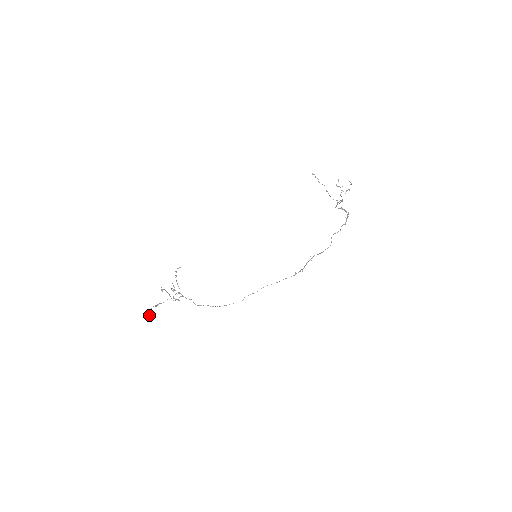
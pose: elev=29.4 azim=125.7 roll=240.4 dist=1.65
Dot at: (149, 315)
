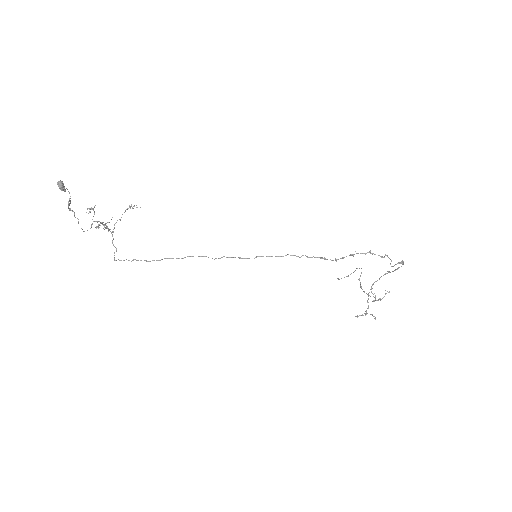
Dot at: (61, 181)
